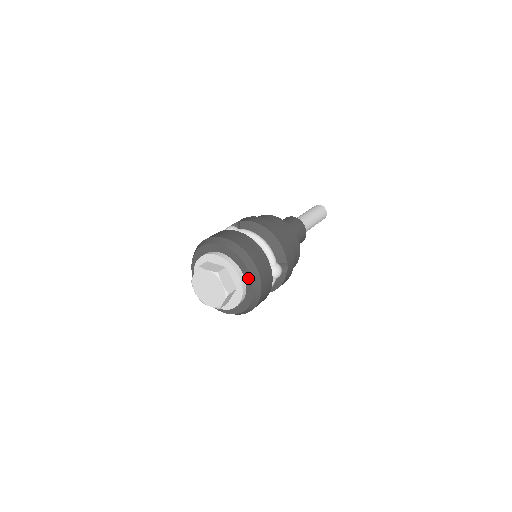
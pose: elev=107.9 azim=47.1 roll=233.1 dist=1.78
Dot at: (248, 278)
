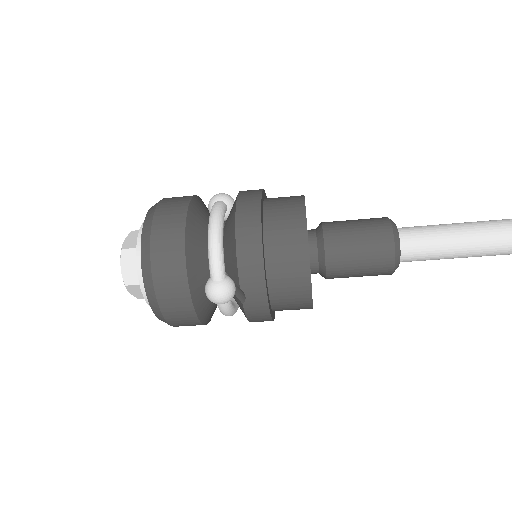
Dot at: occluded
